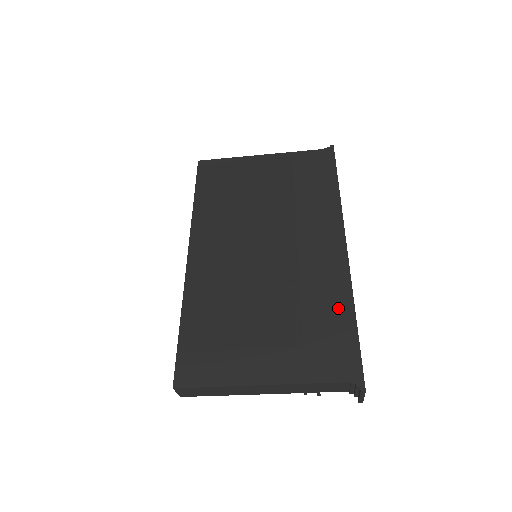
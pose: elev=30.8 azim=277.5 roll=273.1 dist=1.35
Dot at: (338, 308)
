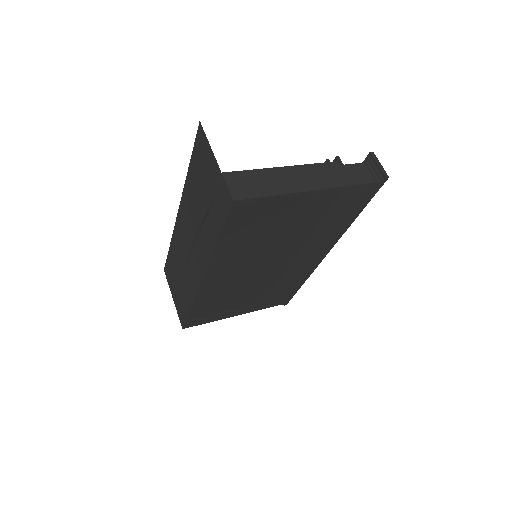
Dot at: (296, 284)
